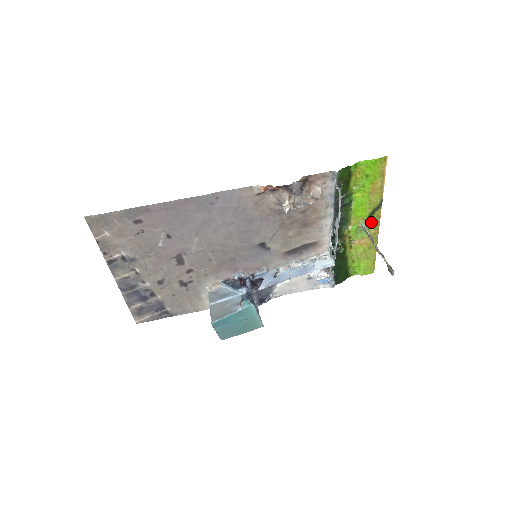
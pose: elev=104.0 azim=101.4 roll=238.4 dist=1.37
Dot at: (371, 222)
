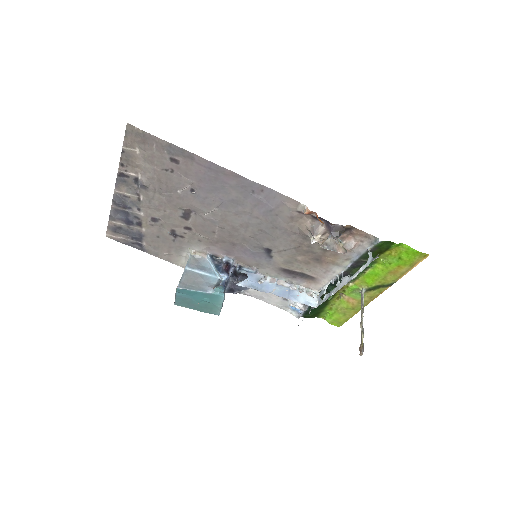
Dot at: (371, 292)
